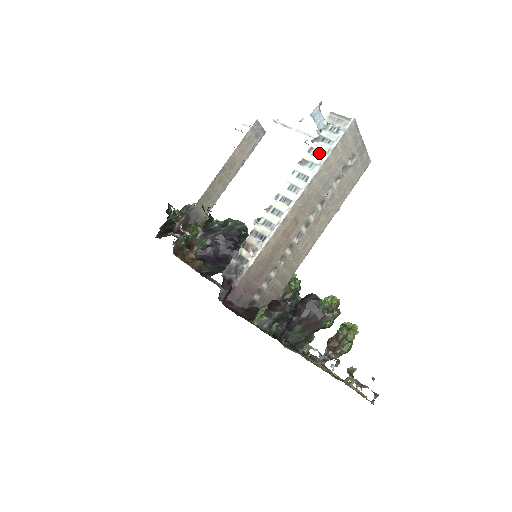
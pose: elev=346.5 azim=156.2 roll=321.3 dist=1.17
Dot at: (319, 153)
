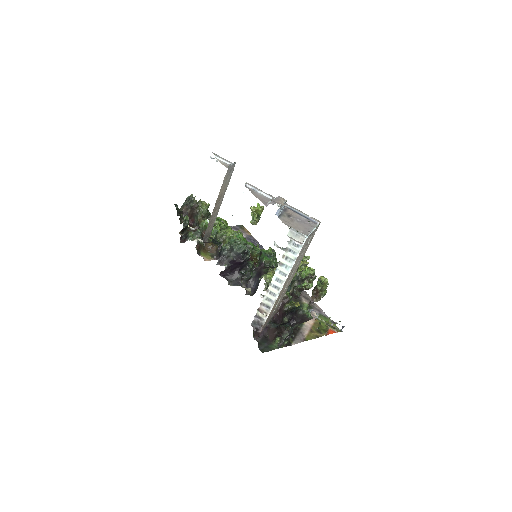
Dot at: (289, 260)
